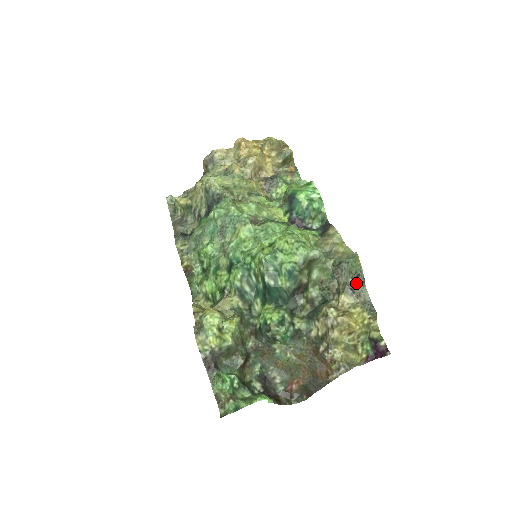
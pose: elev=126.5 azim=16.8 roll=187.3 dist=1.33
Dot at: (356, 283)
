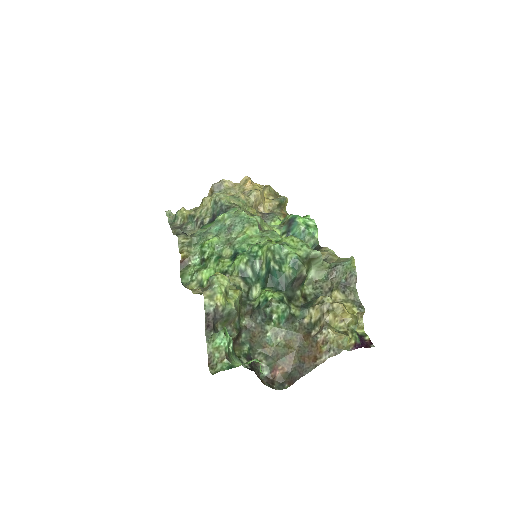
Dot at: (348, 283)
